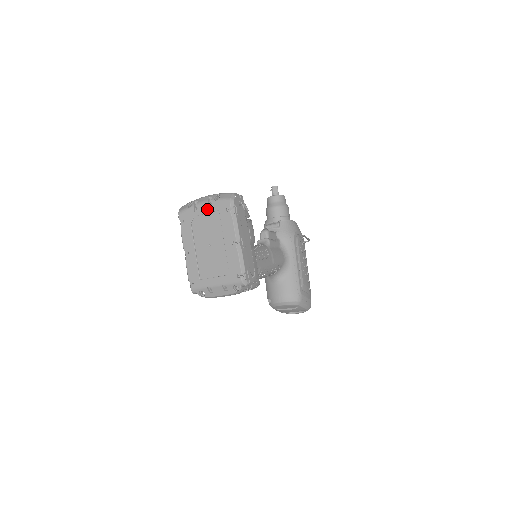
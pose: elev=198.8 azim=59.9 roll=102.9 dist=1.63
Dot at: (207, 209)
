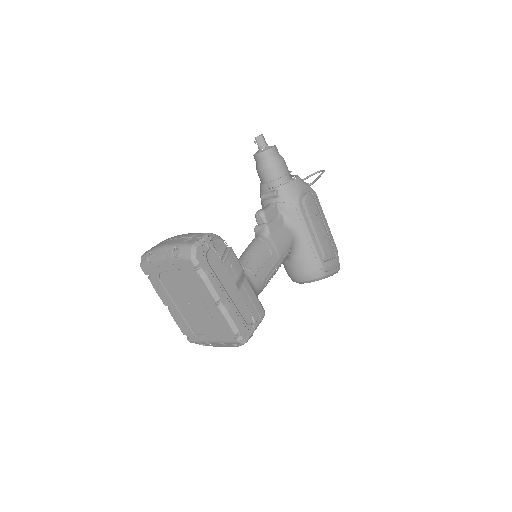
Dot at: (169, 267)
